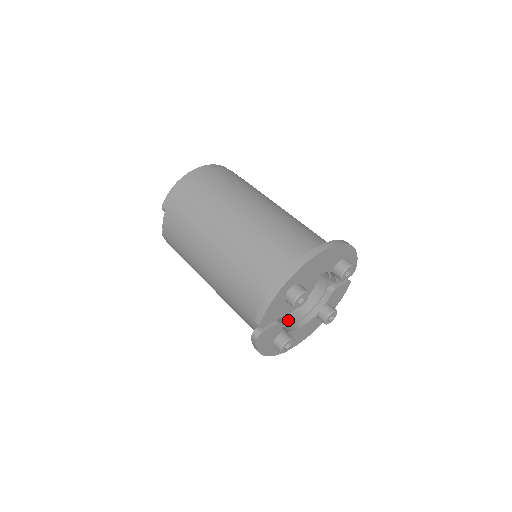
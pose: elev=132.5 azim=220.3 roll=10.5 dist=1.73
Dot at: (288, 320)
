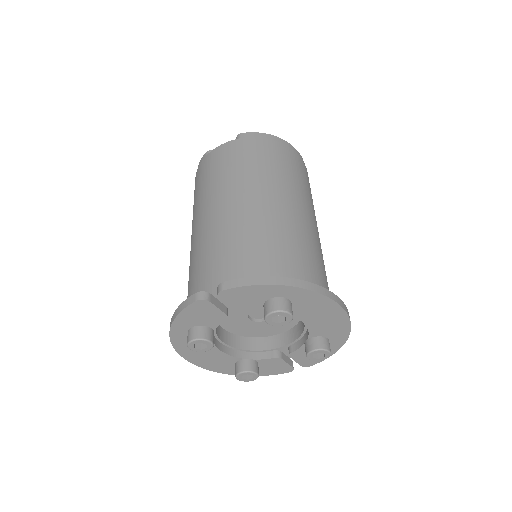
Dot at: (219, 331)
